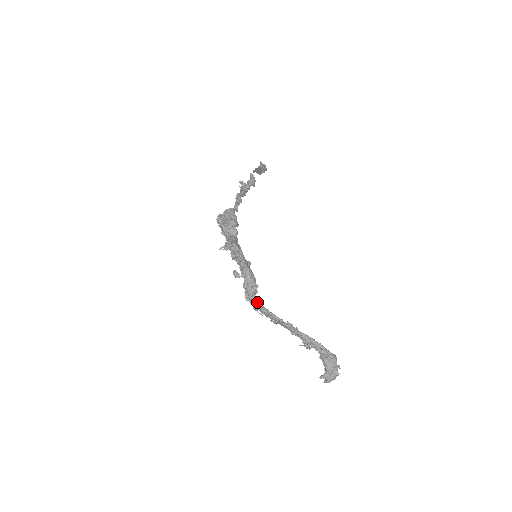
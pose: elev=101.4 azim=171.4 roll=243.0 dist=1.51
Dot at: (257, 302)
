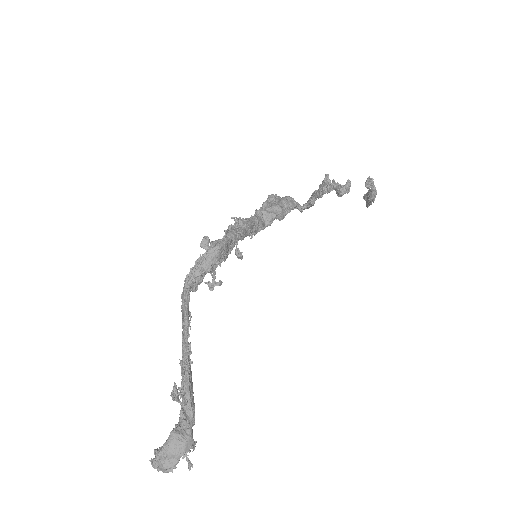
Dot at: (188, 289)
